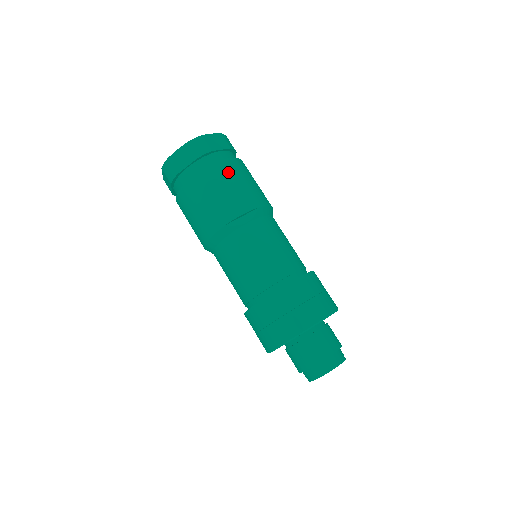
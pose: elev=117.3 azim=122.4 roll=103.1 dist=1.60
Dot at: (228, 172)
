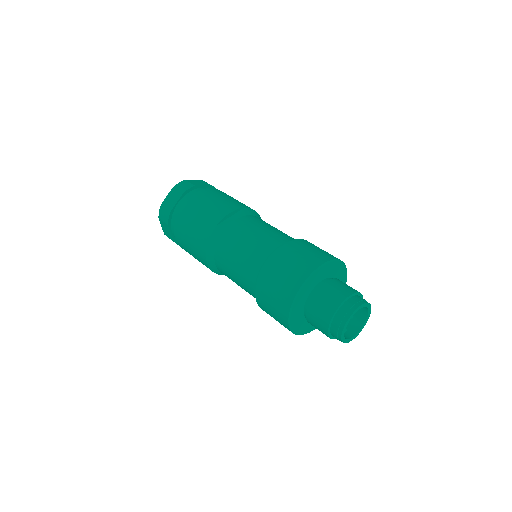
Dot at: (211, 194)
